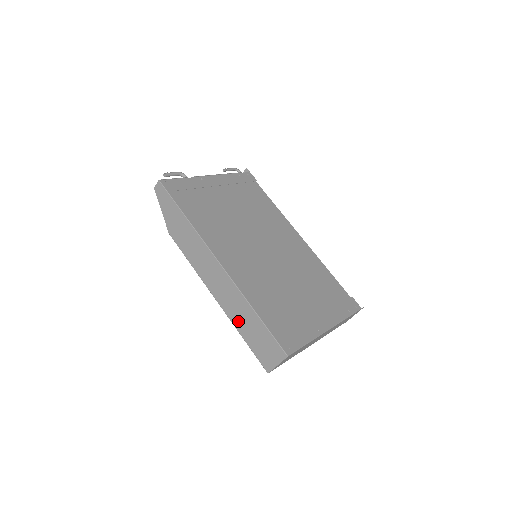
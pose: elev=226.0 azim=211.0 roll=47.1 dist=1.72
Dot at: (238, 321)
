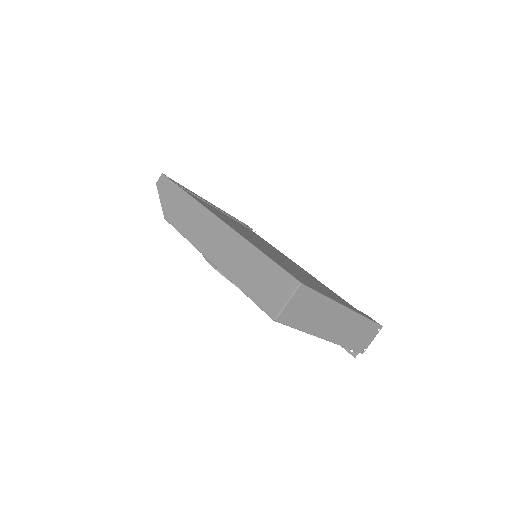
Dot at: (237, 272)
